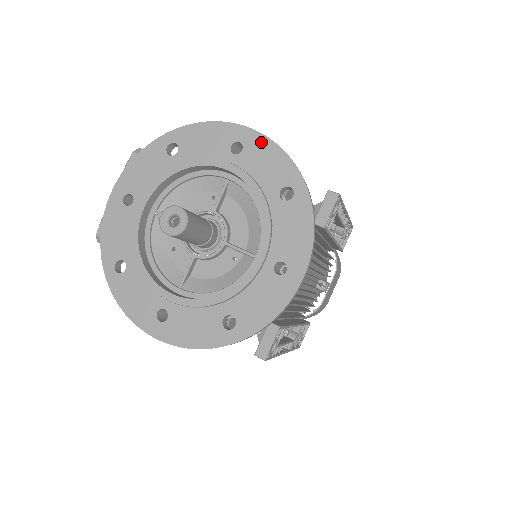
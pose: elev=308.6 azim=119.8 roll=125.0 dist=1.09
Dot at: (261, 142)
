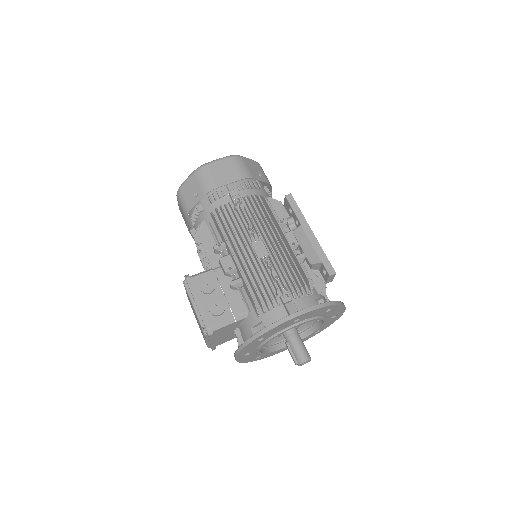
Dot at: (309, 313)
